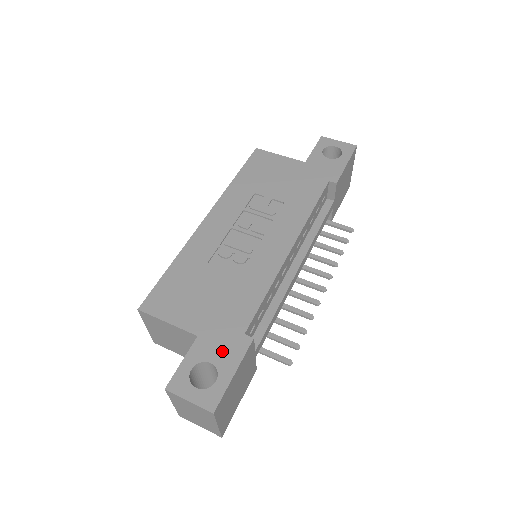
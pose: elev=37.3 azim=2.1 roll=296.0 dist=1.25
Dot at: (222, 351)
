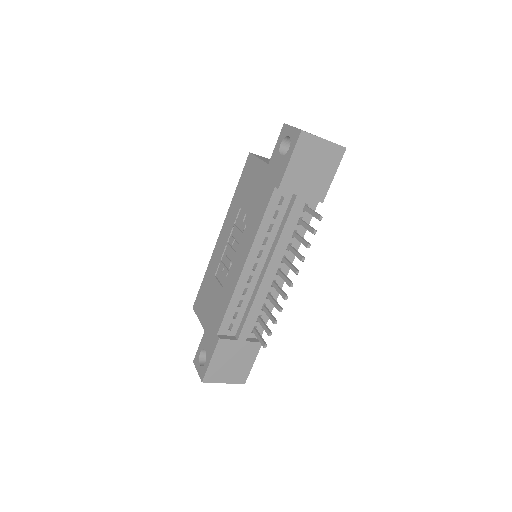
Dot at: (209, 344)
